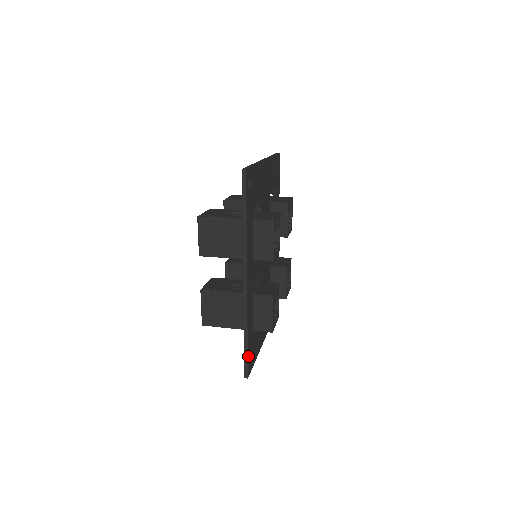
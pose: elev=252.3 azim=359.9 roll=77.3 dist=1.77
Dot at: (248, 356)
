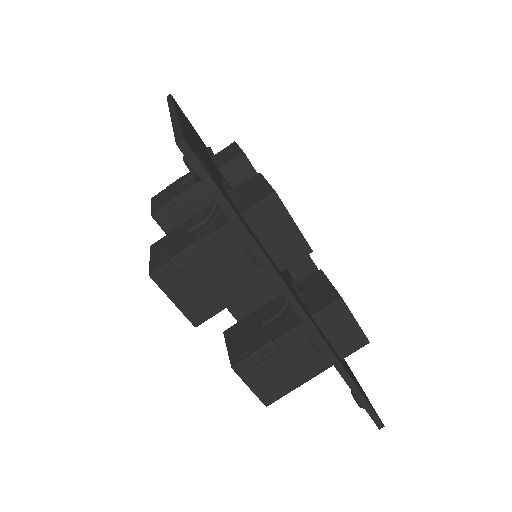
Dot at: (366, 401)
